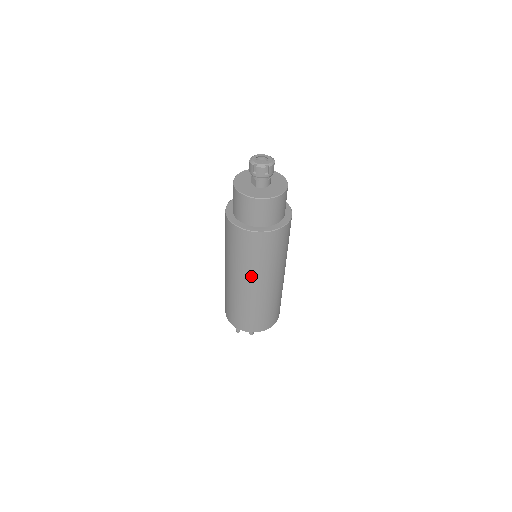
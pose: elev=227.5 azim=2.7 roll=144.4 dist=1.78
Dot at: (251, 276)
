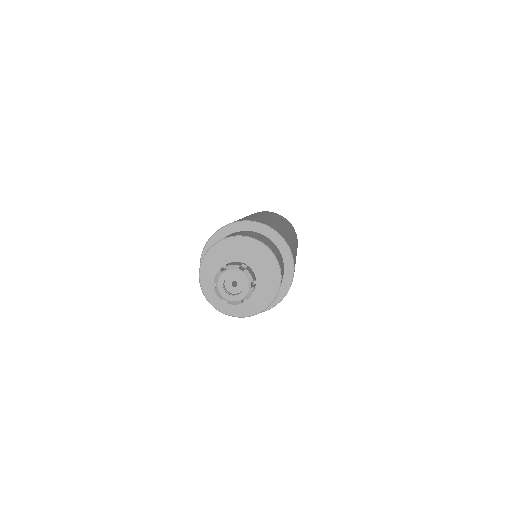
Dot at: occluded
